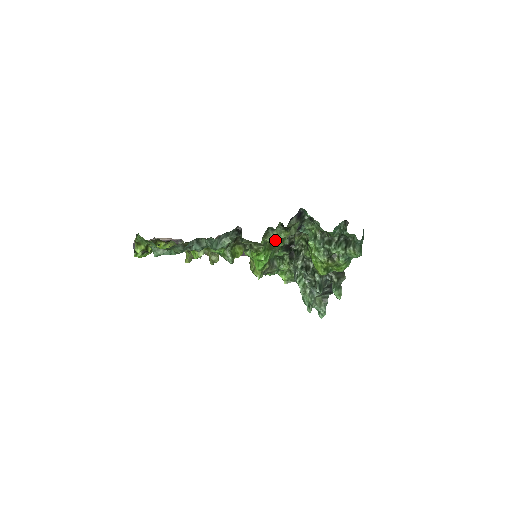
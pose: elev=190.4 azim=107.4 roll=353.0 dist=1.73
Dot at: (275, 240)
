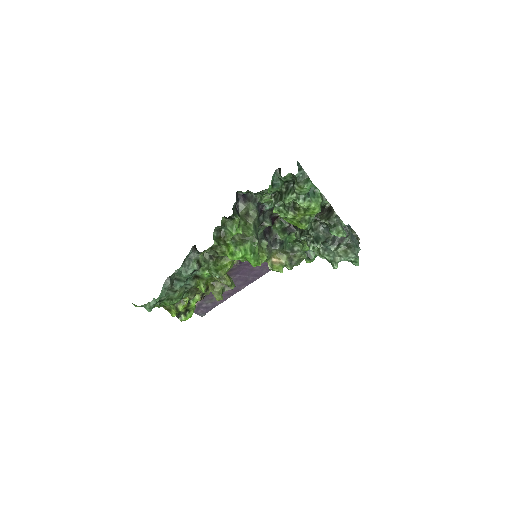
Dot at: (232, 233)
